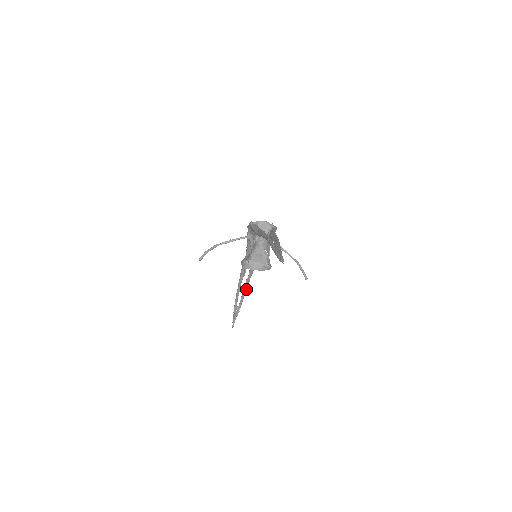
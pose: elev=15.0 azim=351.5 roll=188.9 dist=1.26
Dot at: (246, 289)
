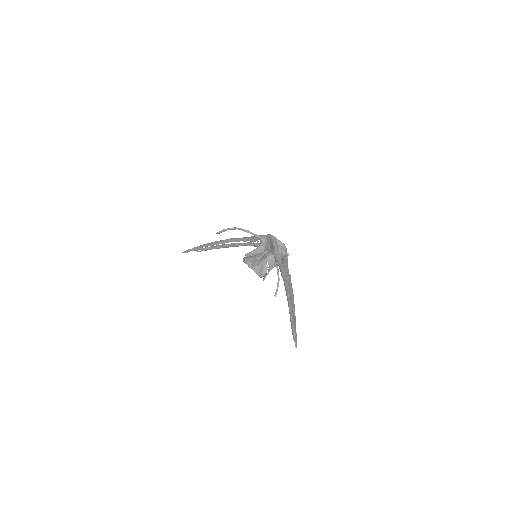
Dot at: occluded
